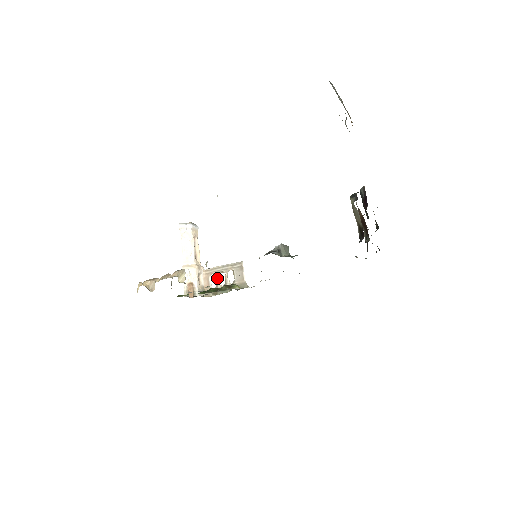
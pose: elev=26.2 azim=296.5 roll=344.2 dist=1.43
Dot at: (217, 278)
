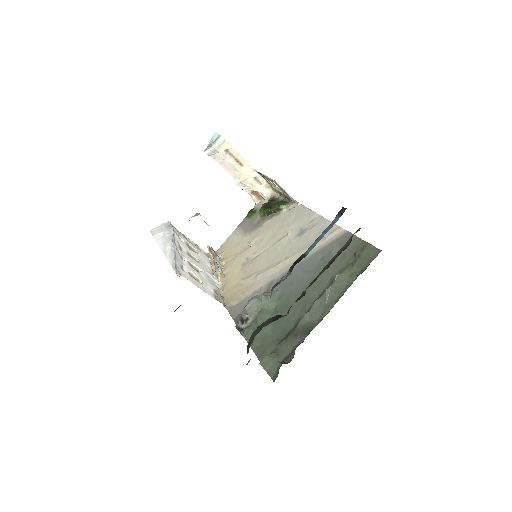
Dot at: (270, 182)
